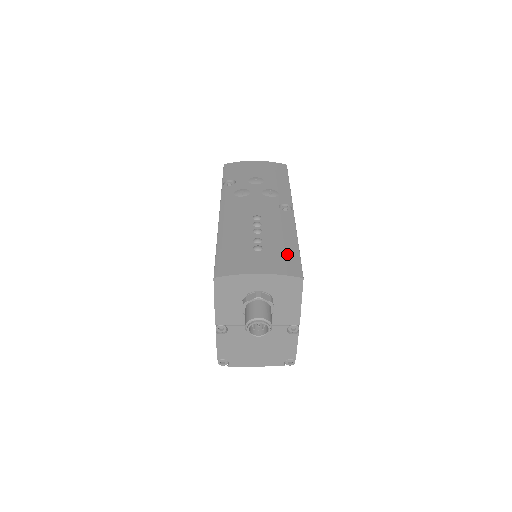
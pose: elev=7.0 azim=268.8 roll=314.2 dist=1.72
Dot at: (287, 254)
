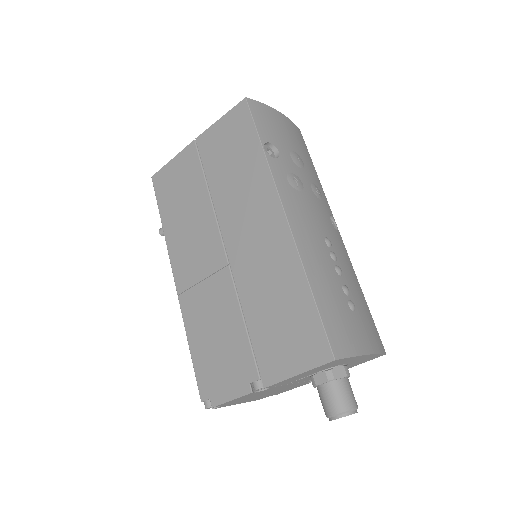
Dot at: (368, 315)
